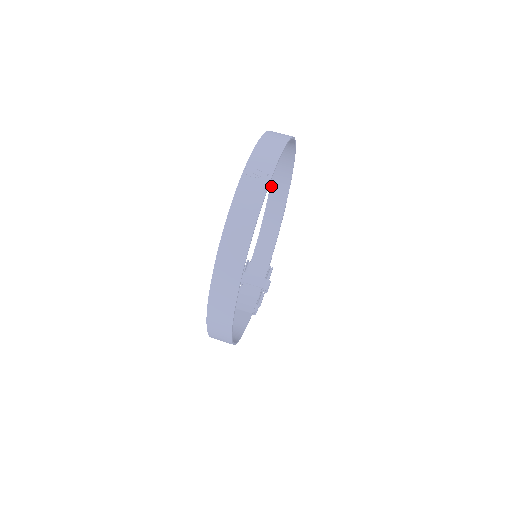
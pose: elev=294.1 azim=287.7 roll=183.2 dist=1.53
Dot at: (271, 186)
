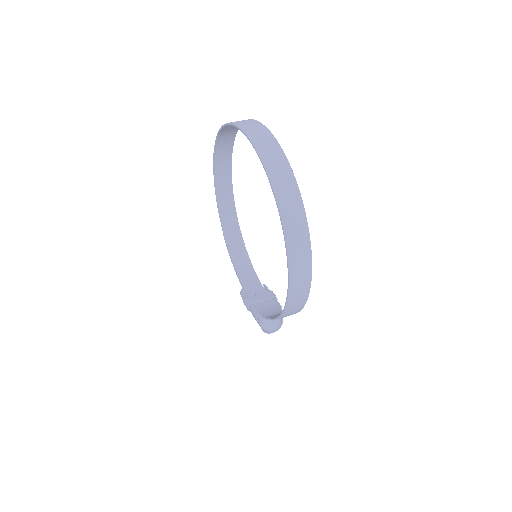
Dot at: (221, 220)
